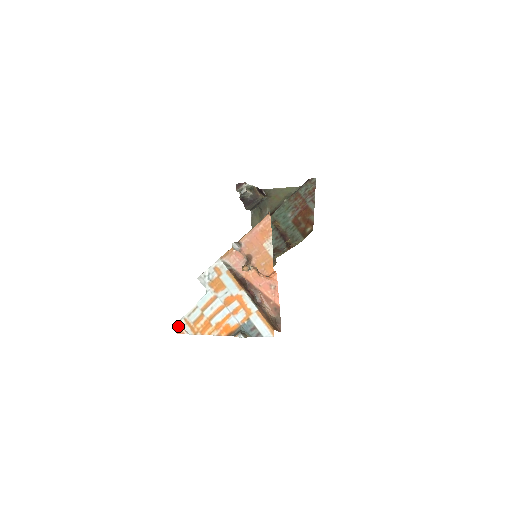
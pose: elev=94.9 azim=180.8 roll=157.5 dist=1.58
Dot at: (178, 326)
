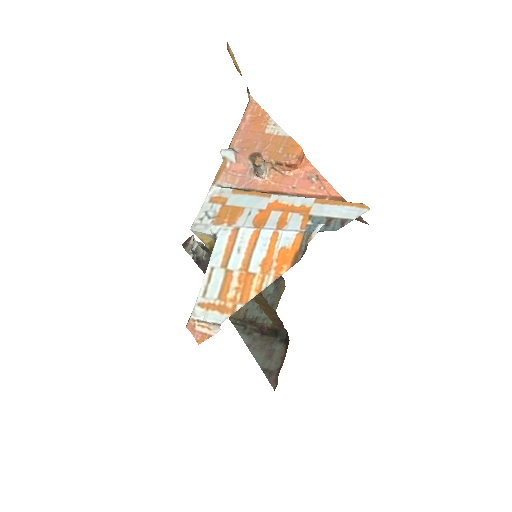
Dot at: (193, 329)
